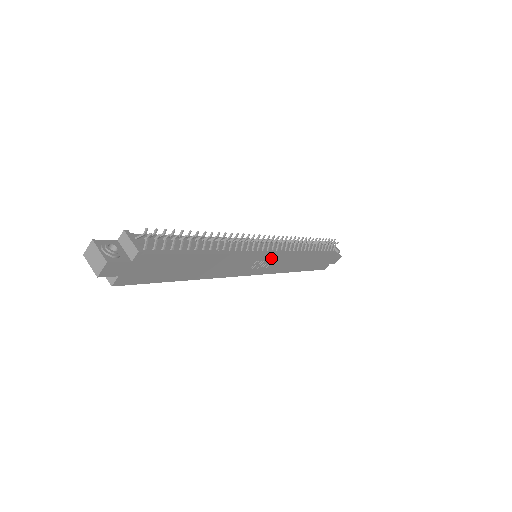
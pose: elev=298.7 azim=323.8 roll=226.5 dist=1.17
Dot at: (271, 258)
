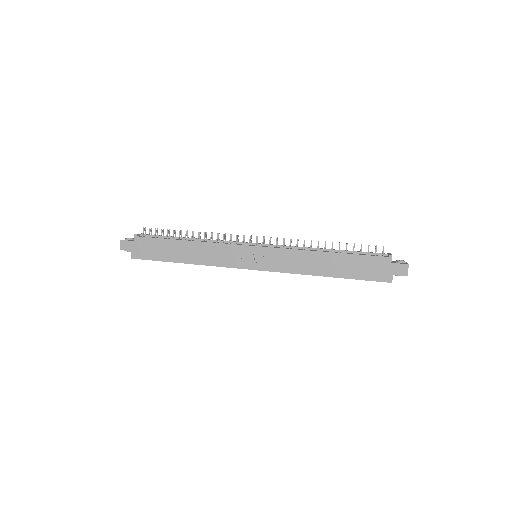
Dot at: (262, 252)
